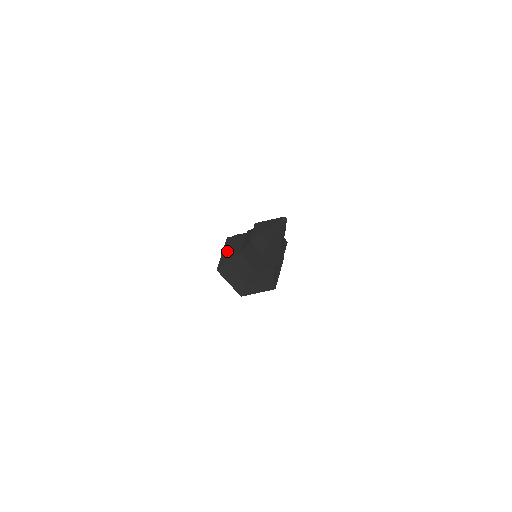
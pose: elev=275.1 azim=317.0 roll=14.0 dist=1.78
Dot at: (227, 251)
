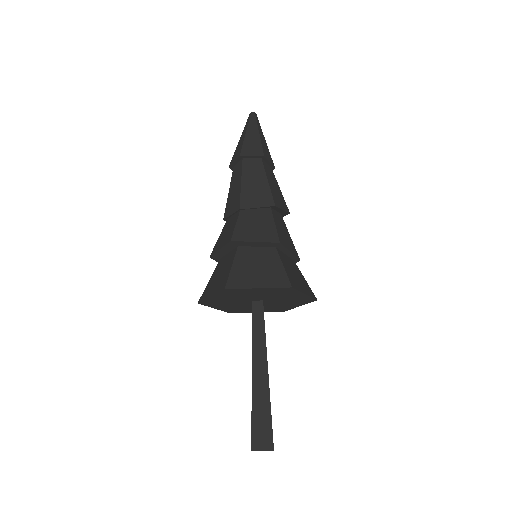
Dot at: (216, 280)
